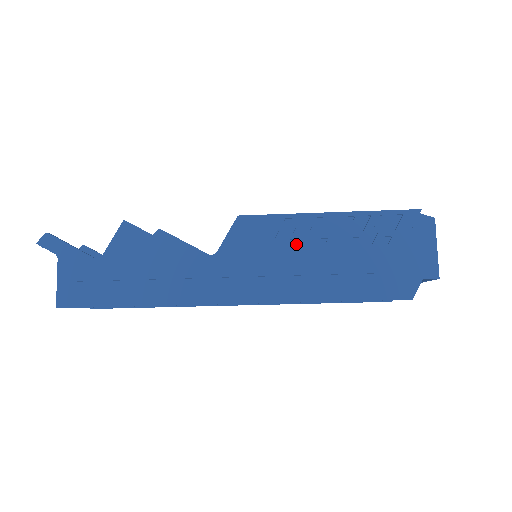
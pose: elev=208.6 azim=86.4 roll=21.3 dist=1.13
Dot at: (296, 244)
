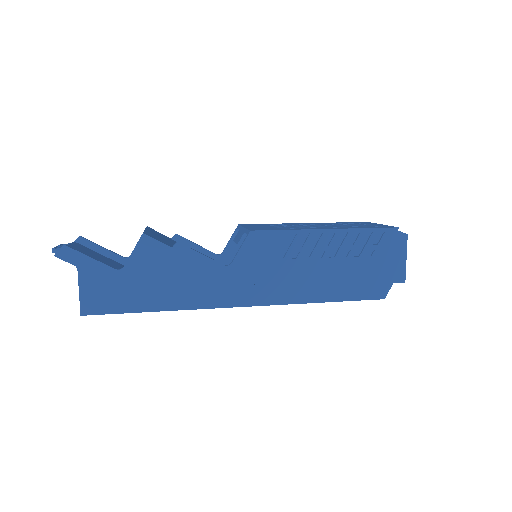
Dot at: (299, 256)
